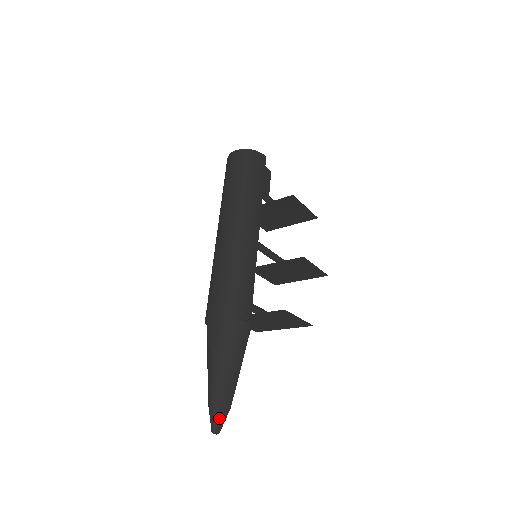
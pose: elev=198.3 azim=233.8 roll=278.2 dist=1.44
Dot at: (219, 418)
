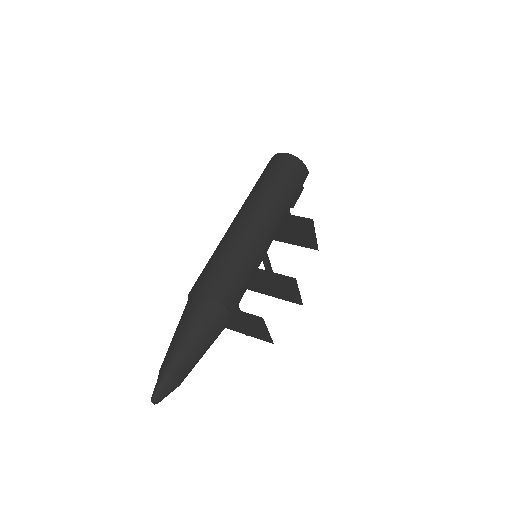
Dot at: (165, 390)
